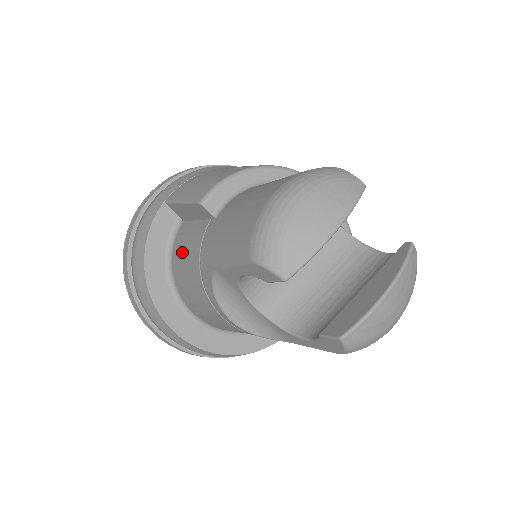
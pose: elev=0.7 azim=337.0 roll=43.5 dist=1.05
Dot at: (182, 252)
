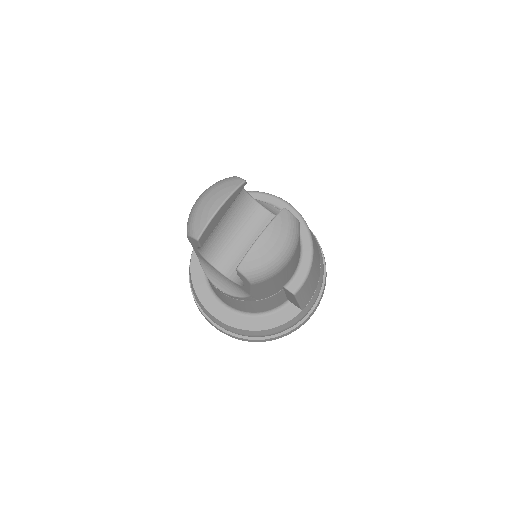
Dot at: occluded
